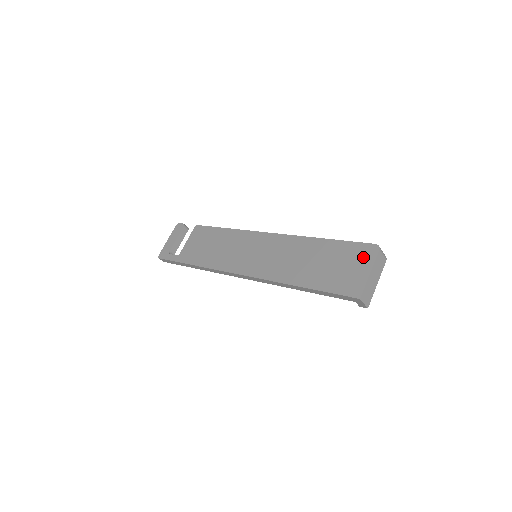
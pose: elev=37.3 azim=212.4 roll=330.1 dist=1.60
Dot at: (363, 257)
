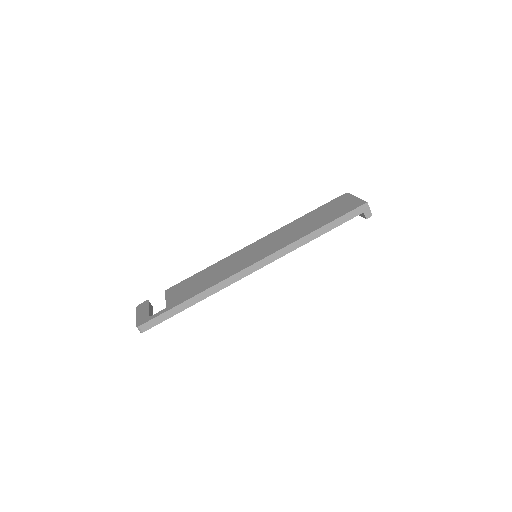
Dot at: (343, 199)
